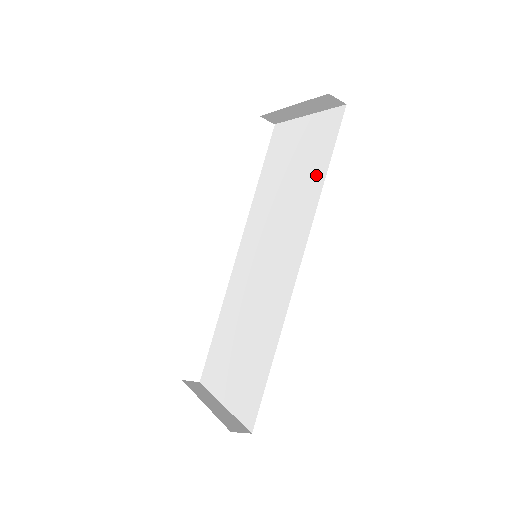
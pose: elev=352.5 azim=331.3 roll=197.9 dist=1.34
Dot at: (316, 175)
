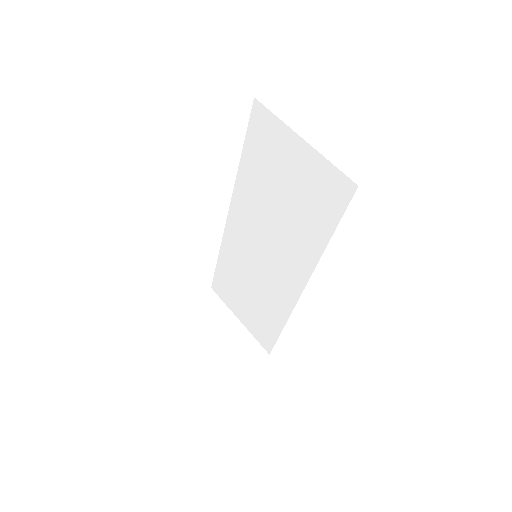
Dot at: (318, 229)
